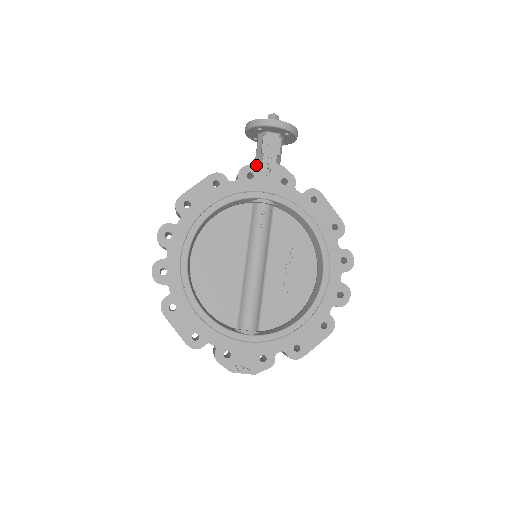
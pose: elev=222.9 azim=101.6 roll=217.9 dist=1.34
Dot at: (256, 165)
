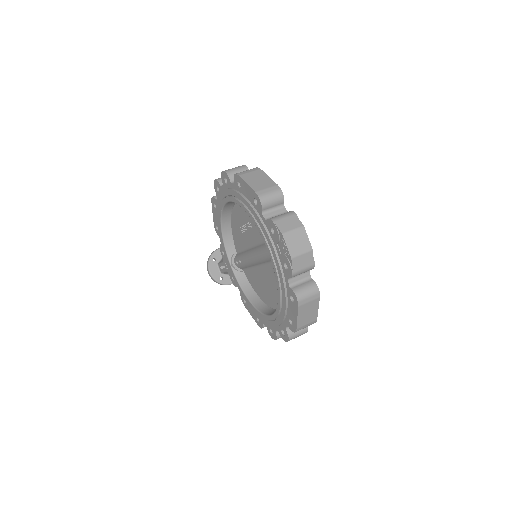
Dot at: occluded
